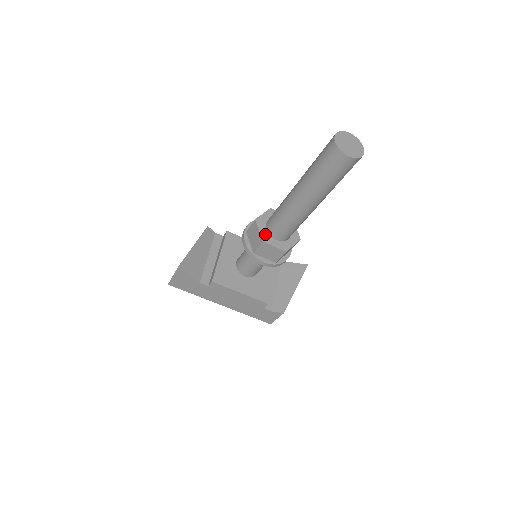
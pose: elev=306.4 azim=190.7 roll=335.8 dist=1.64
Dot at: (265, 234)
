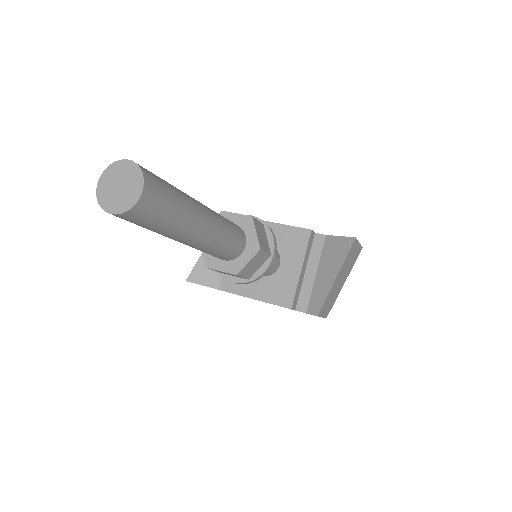
Dot at: (210, 255)
